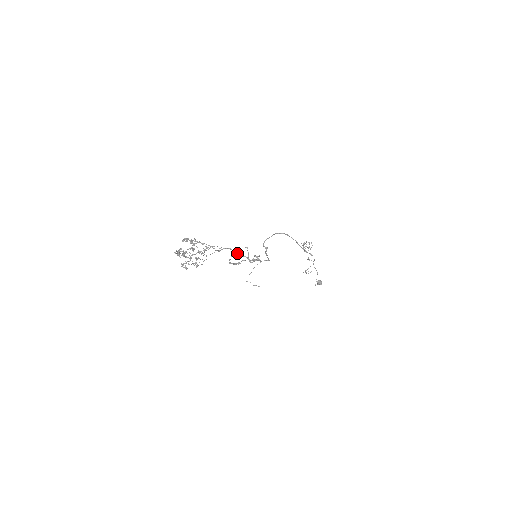
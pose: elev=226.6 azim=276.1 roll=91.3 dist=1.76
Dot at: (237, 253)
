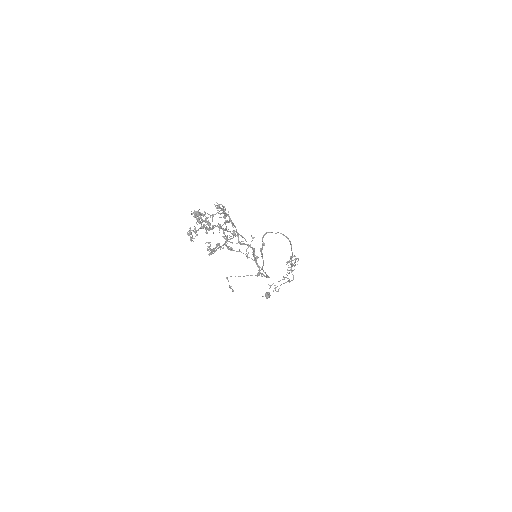
Dot at: occluded
